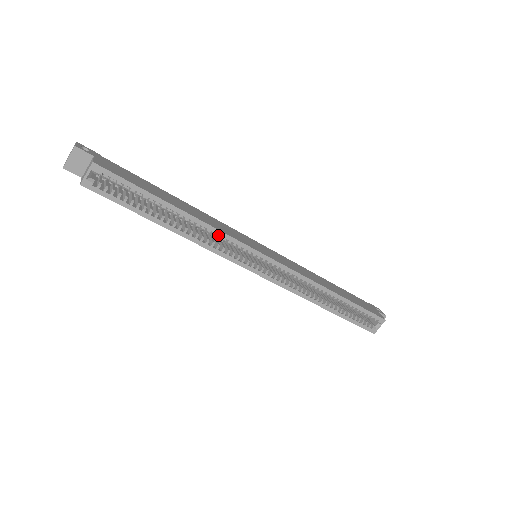
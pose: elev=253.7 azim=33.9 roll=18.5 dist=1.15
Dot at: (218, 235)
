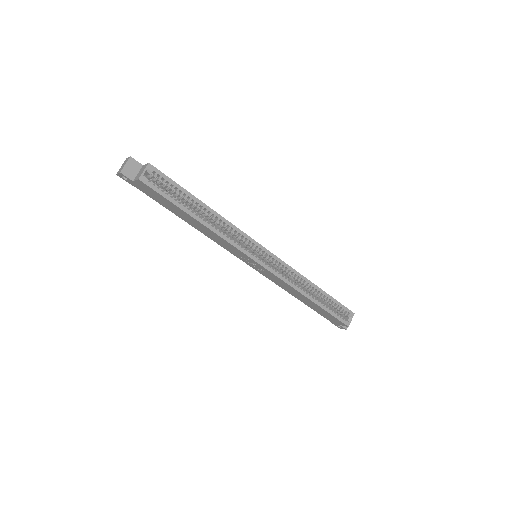
Dot at: (233, 229)
